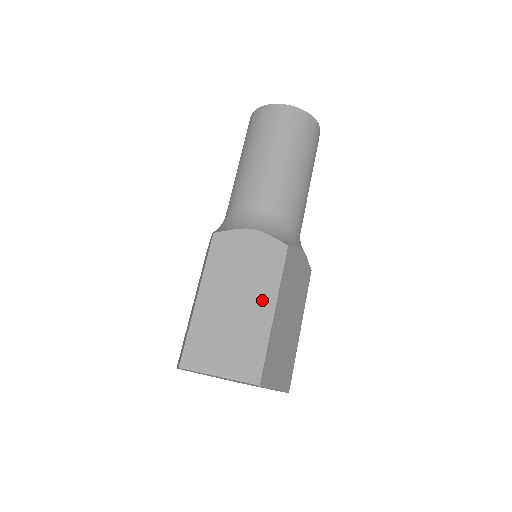
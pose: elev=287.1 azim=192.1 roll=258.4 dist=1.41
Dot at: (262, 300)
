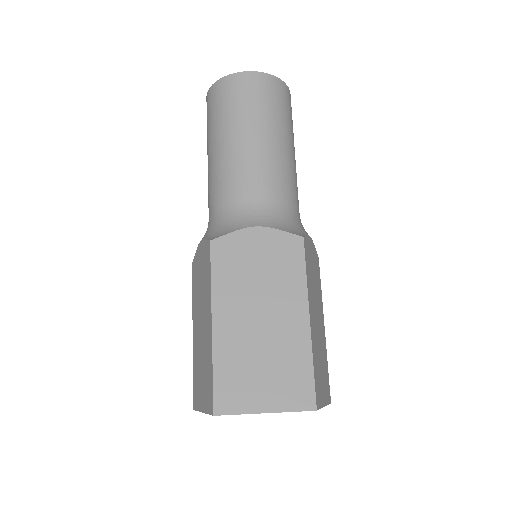
Dot at: (291, 309)
